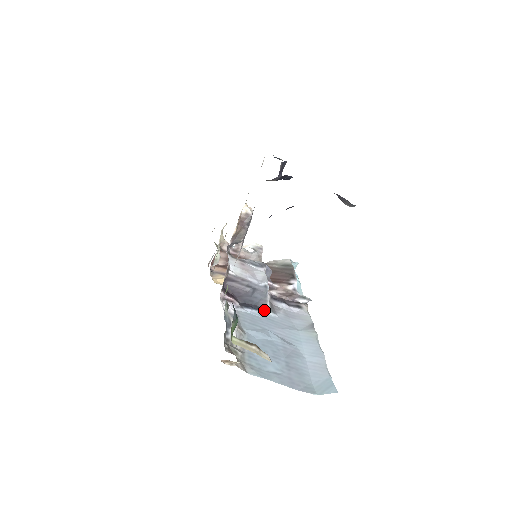
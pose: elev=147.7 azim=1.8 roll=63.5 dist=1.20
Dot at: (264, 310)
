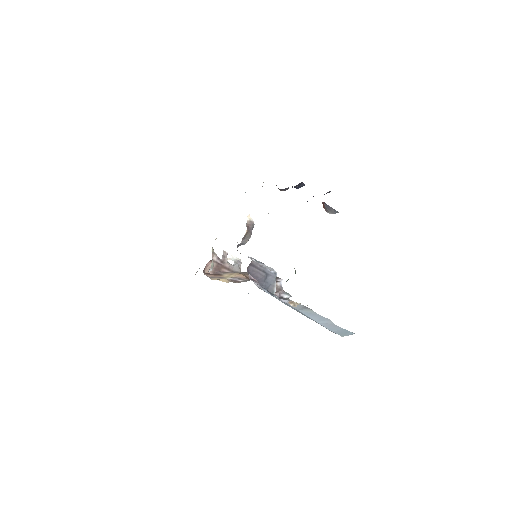
Dot at: (272, 294)
